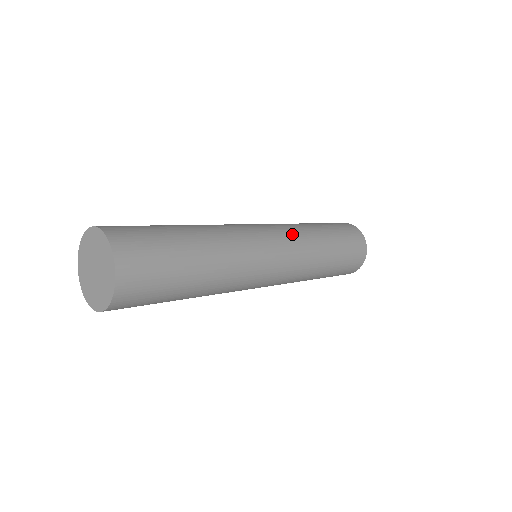
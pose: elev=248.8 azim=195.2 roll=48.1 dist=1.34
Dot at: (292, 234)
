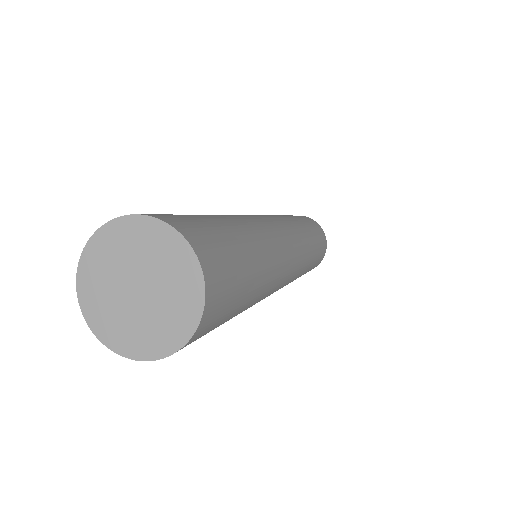
Dot at: (302, 265)
